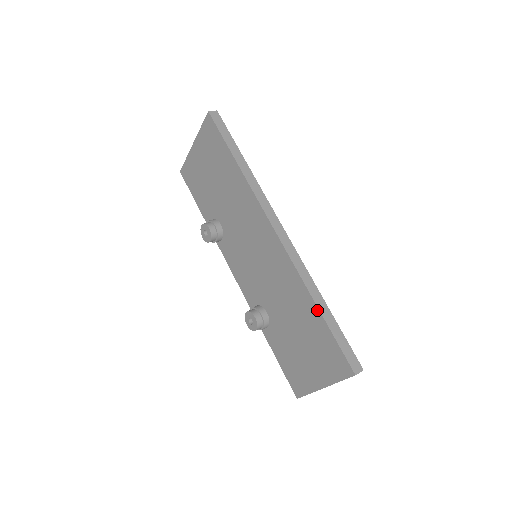
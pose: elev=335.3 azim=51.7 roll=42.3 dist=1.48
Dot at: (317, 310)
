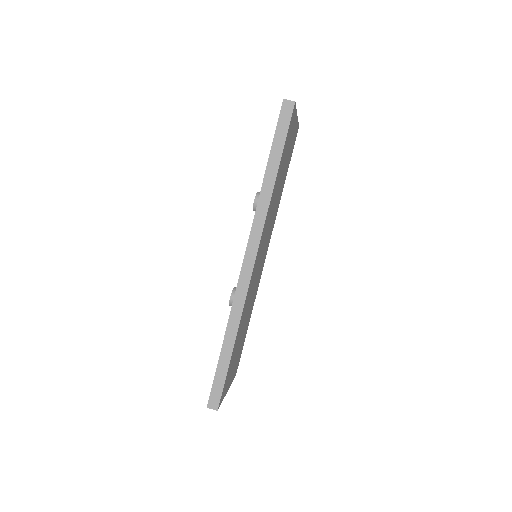
Dot at: (223, 343)
